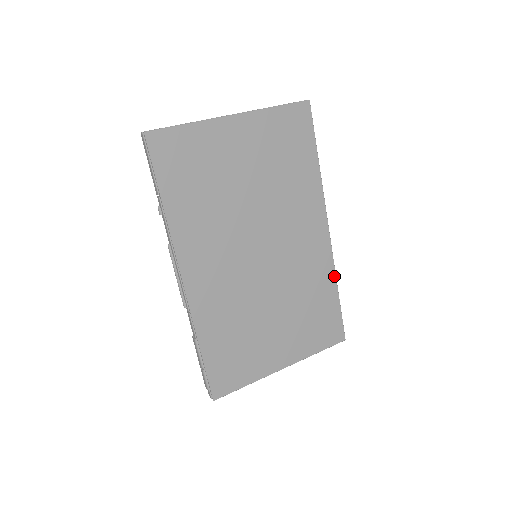
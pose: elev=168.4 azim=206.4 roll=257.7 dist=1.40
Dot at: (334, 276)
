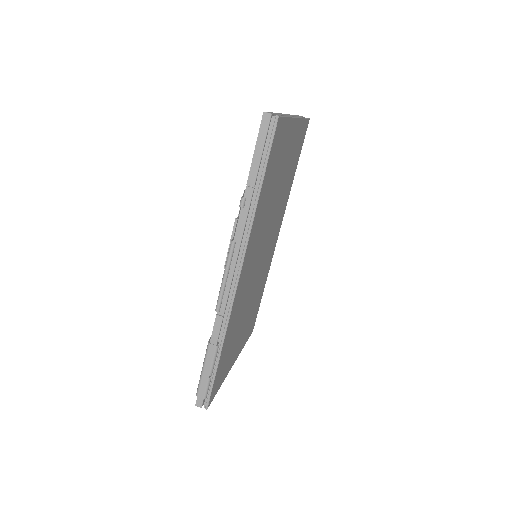
Dot at: (267, 275)
